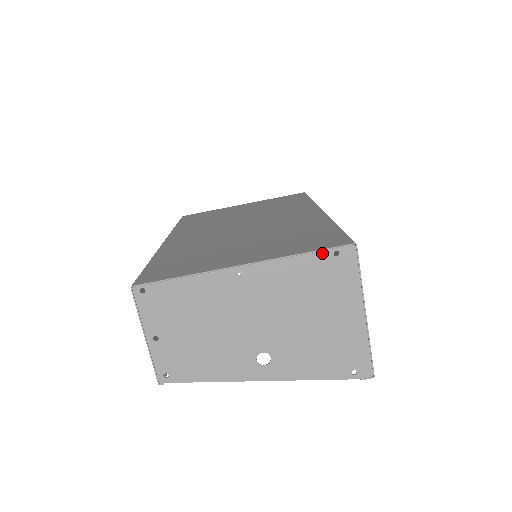
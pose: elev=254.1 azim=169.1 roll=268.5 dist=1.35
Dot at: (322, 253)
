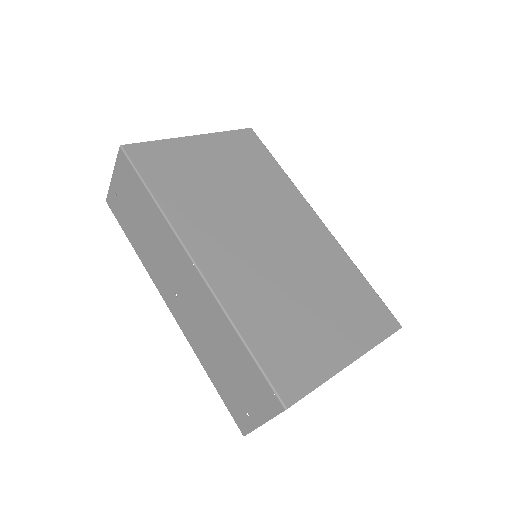
Dot at: occluded
